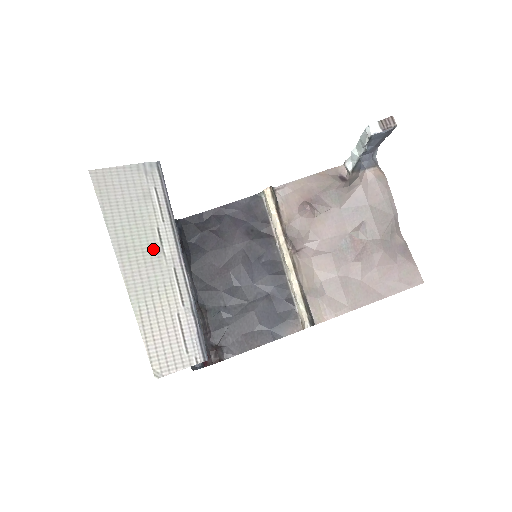
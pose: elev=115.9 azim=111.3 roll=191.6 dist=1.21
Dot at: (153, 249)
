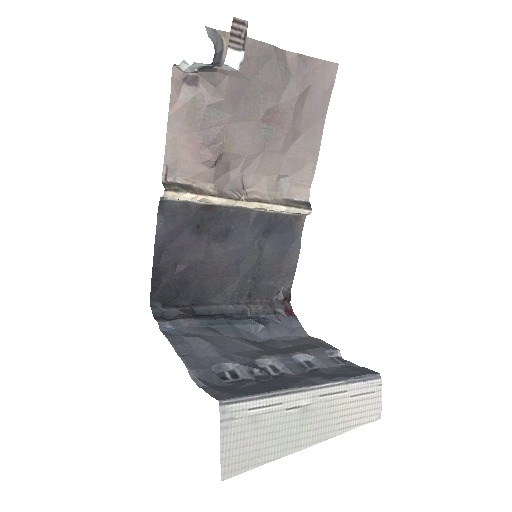
Dot at: (302, 416)
